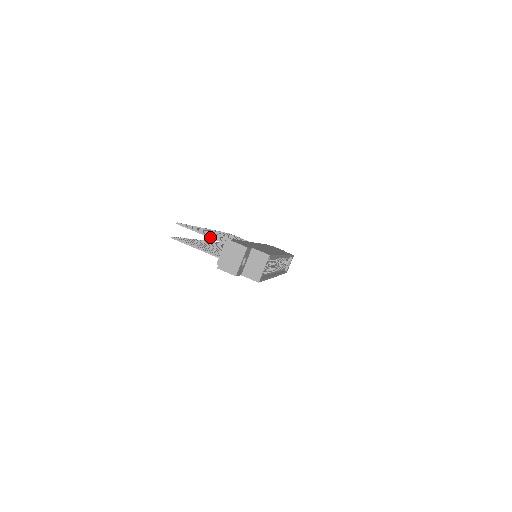
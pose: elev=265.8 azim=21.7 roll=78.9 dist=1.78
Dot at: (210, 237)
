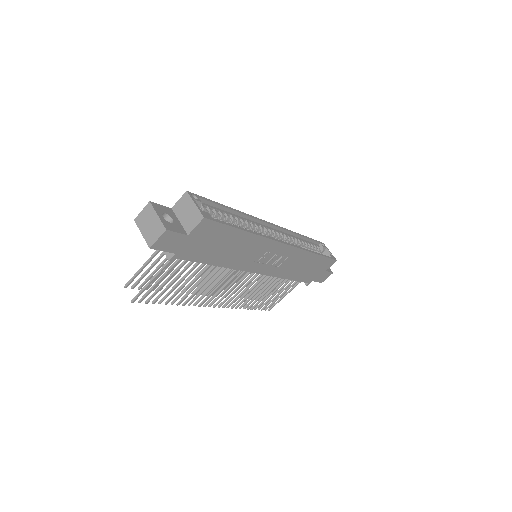
Dot at: (151, 257)
